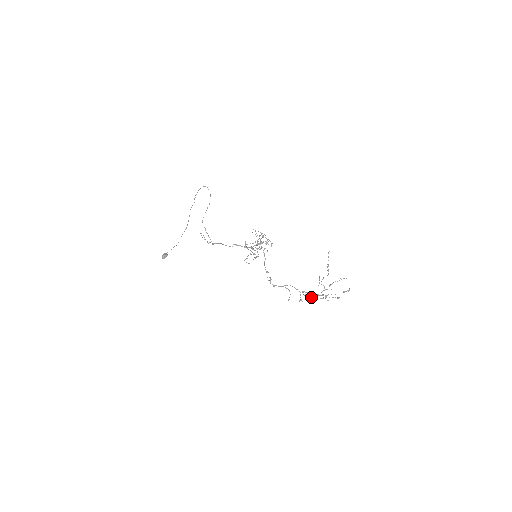
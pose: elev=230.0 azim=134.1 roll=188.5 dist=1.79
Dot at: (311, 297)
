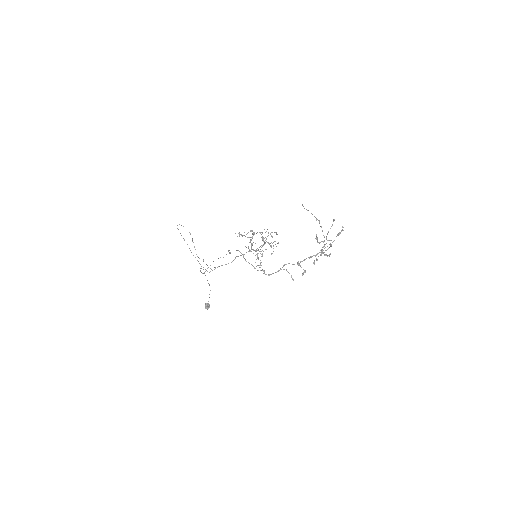
Dot at: (313, 262)
